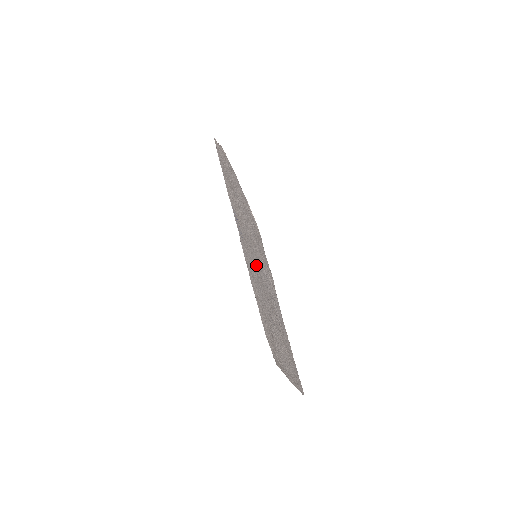
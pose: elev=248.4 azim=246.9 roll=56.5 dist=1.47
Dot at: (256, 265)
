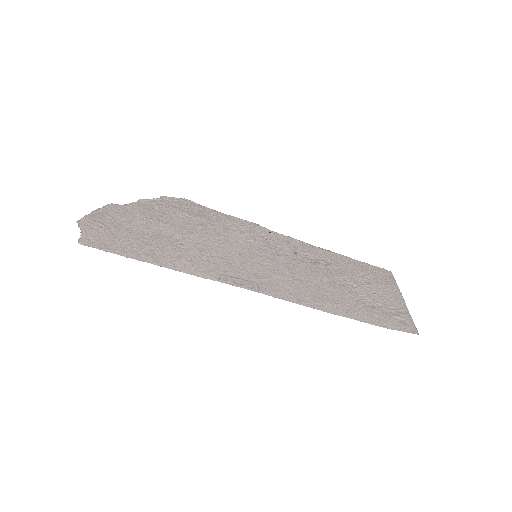
Dot at: (274, 268)
